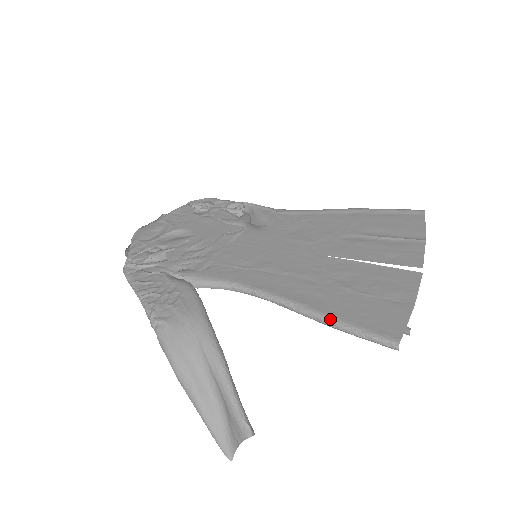
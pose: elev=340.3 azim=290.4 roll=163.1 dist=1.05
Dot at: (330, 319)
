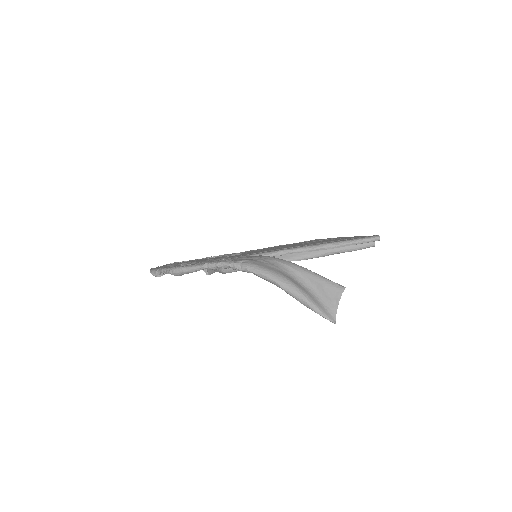
Dot at: (337, 242)
